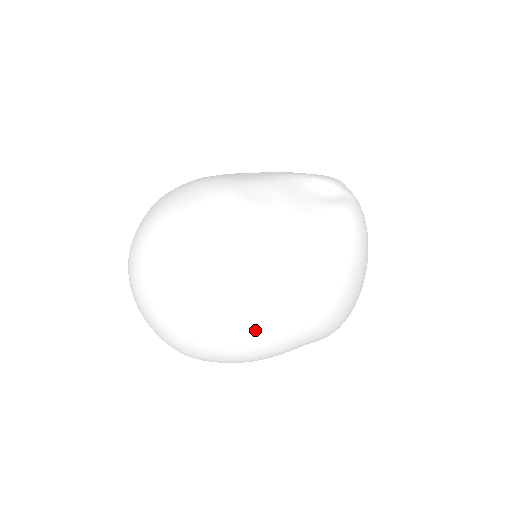
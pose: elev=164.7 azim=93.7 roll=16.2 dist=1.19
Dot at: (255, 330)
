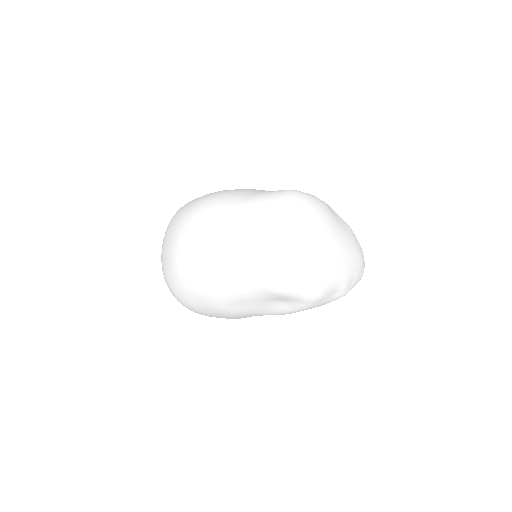
Dot at: (190, 240)
